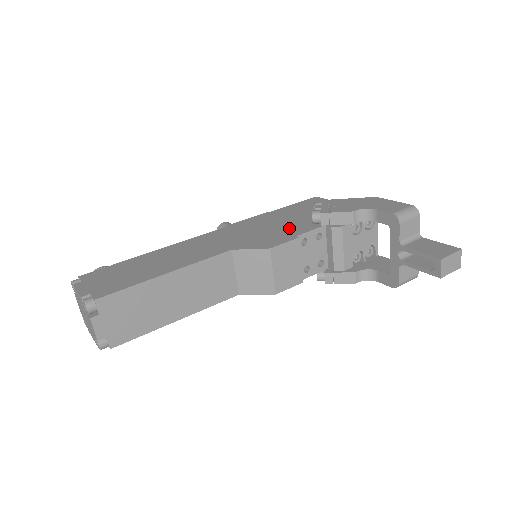
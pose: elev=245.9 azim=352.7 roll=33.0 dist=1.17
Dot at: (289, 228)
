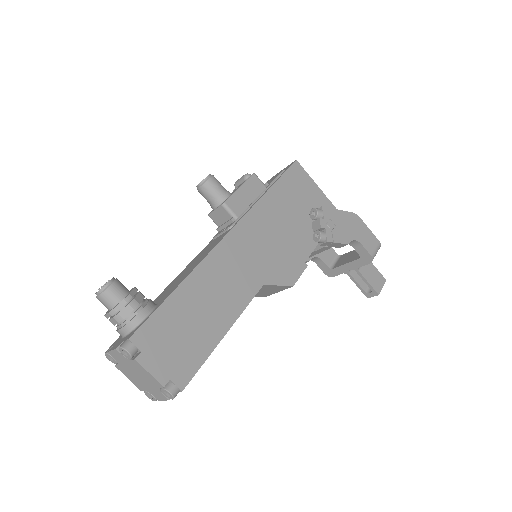
Dot at: (296, 242)
